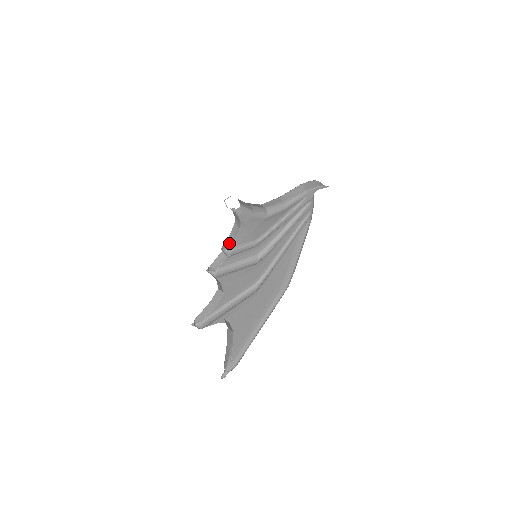
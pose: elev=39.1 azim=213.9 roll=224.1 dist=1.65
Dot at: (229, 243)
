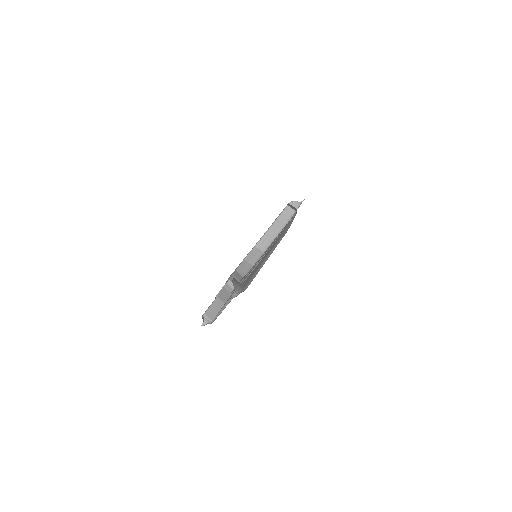
Dot at: occluded
